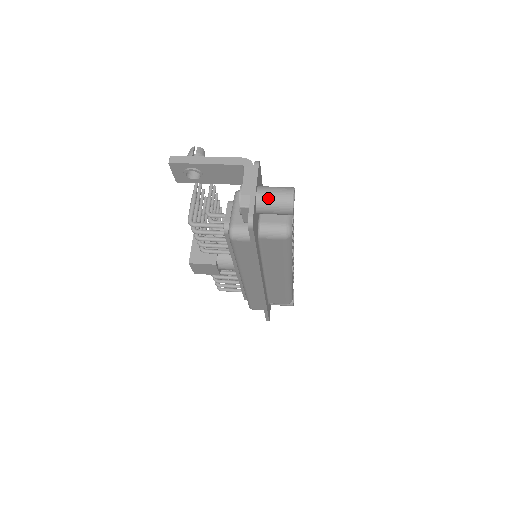
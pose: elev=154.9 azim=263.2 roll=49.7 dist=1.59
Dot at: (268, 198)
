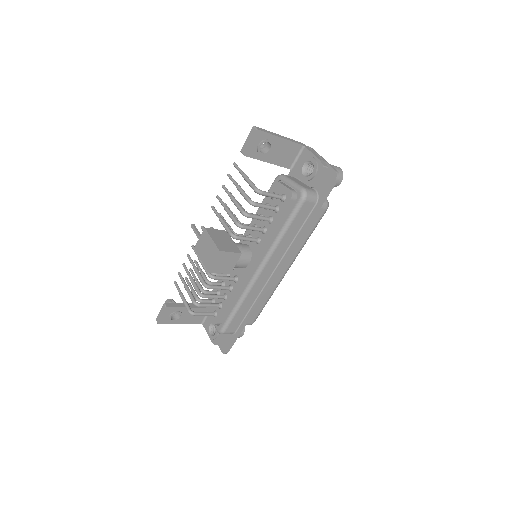
Dot at: occluded
